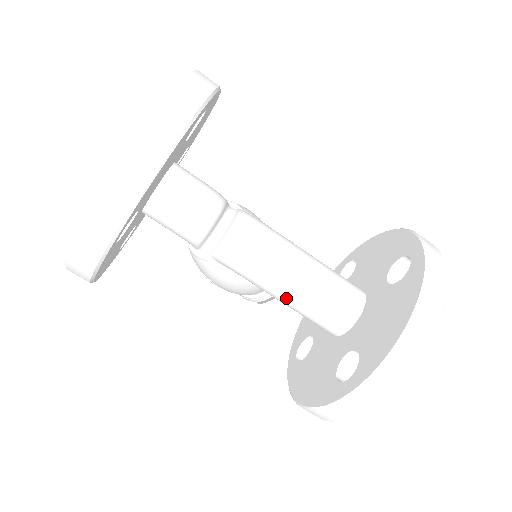
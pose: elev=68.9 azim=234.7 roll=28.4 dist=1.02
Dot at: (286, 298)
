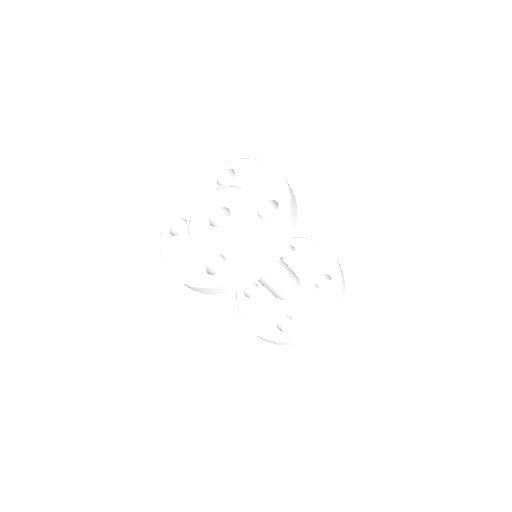
Dot at: (267, 286)
